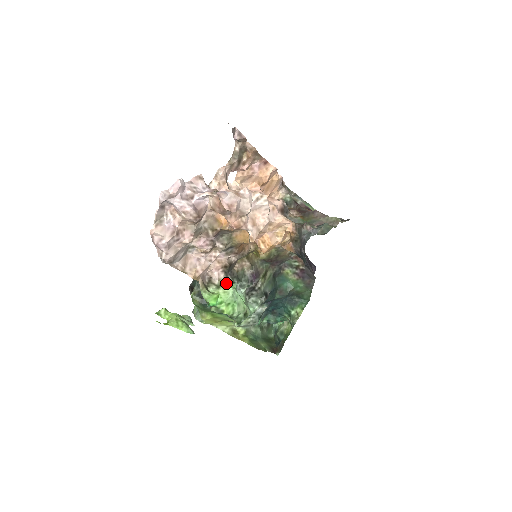
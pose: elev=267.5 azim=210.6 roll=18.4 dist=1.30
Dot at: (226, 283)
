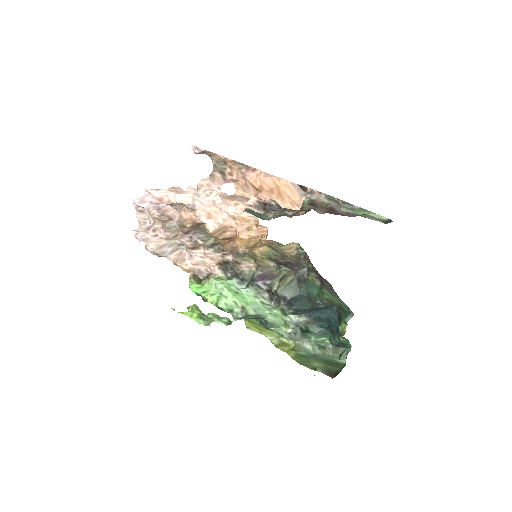
Dot at: (215, 277)
